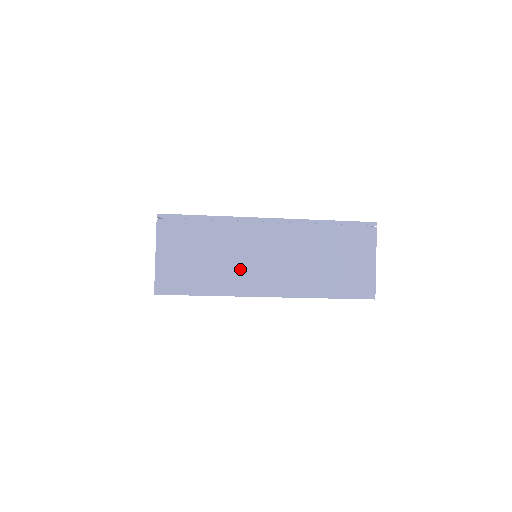
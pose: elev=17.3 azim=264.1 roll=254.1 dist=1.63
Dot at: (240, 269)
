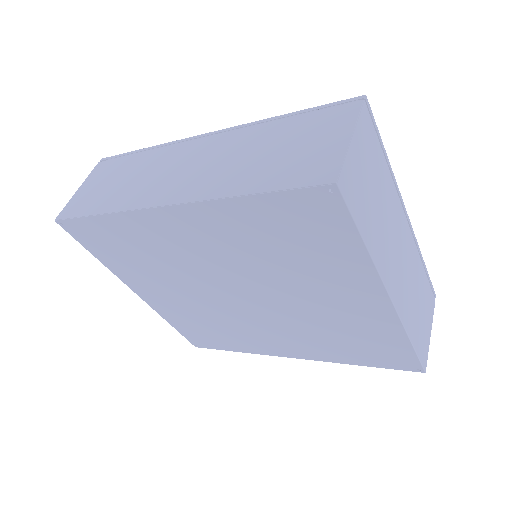
Dot at: (388, 244)
